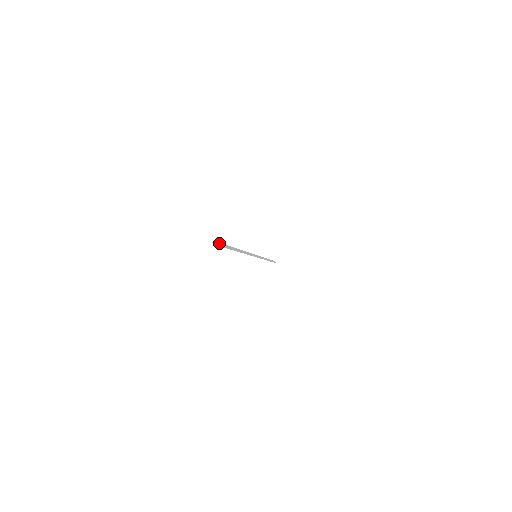
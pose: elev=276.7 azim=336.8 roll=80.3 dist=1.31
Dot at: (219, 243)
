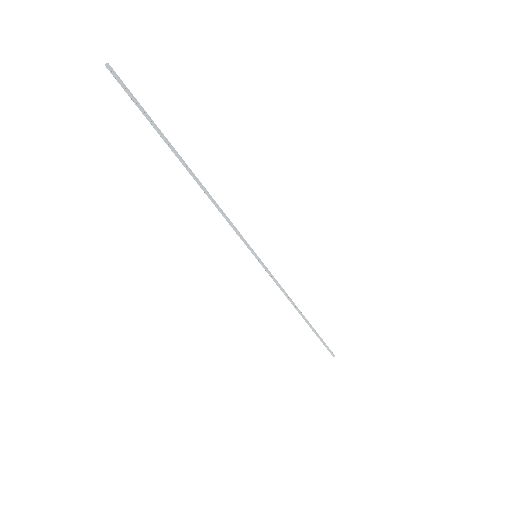
Dot at: (122, 81)
